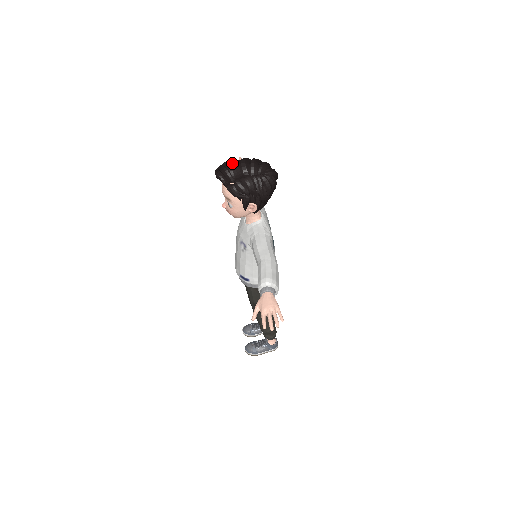
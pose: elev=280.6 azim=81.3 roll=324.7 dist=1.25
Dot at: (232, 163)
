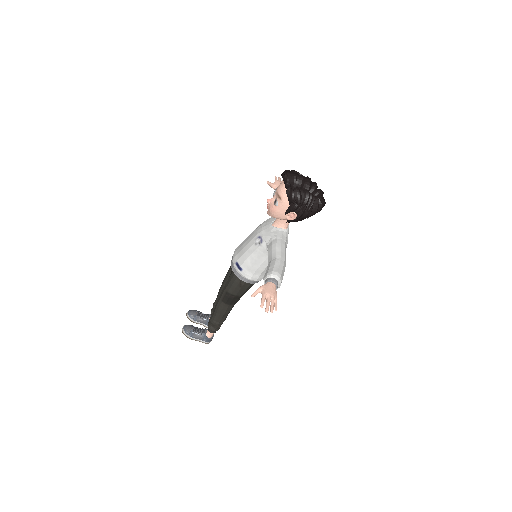
Dot at: occluded
